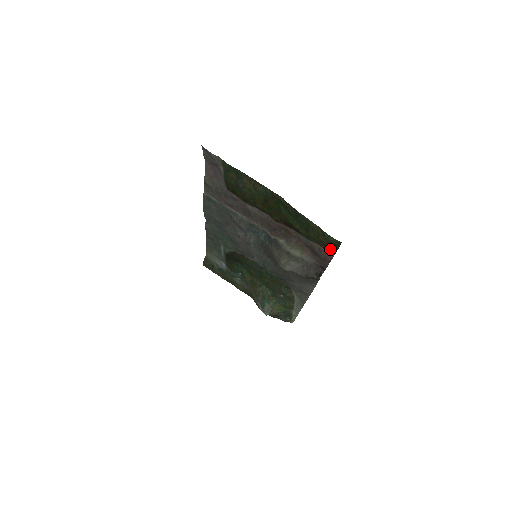
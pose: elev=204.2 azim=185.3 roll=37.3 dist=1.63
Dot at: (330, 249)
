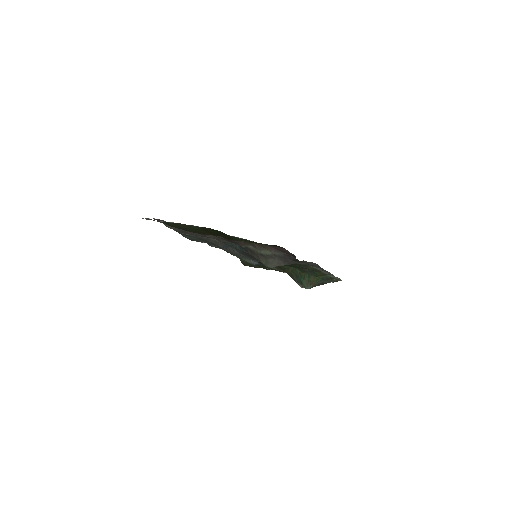
Dot at: (277, 246)
